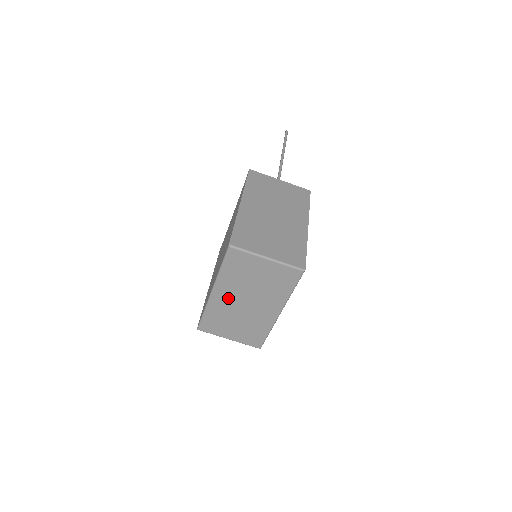
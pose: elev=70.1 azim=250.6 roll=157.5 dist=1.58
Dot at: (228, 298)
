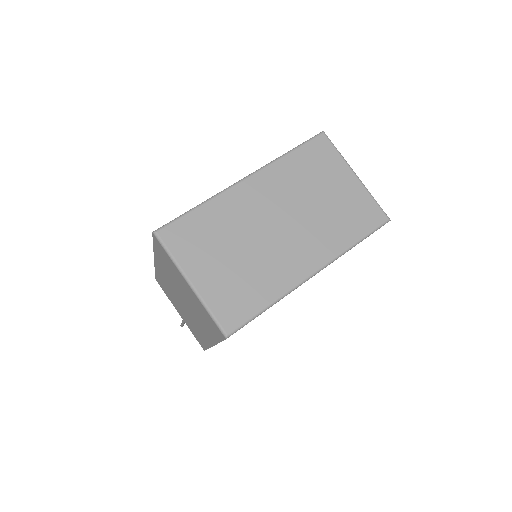
Dot at: (260, 201)
